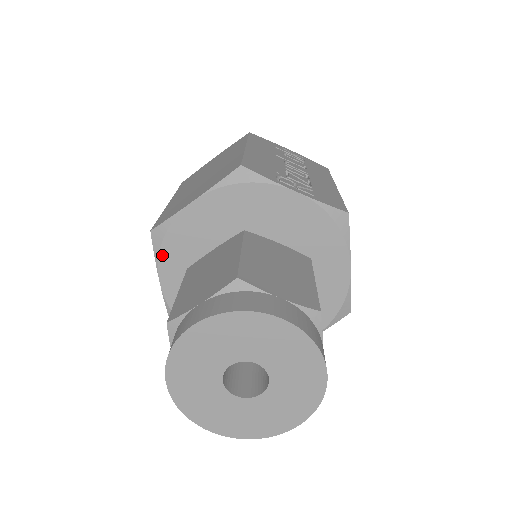
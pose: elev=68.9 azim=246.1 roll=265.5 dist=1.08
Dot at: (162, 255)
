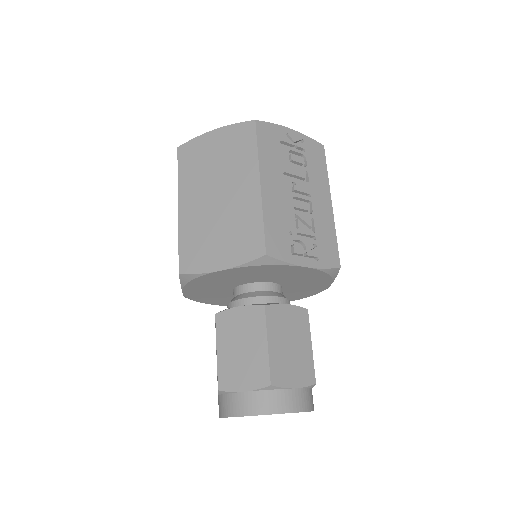
Dot at: (188, 285)
